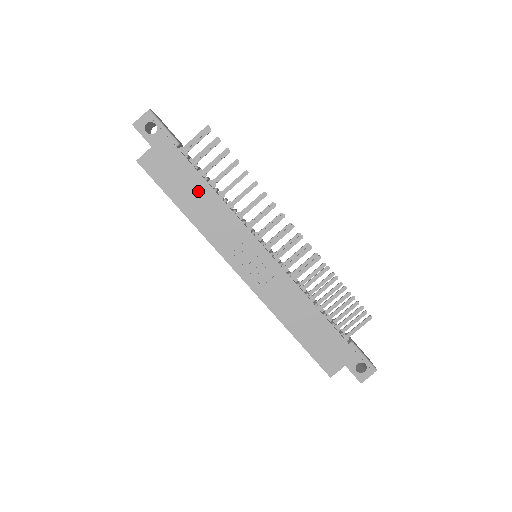
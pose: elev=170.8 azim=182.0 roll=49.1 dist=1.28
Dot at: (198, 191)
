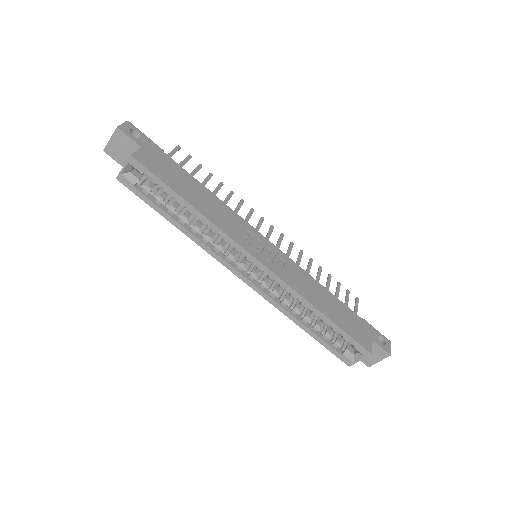
Dot at: (195, 188)
